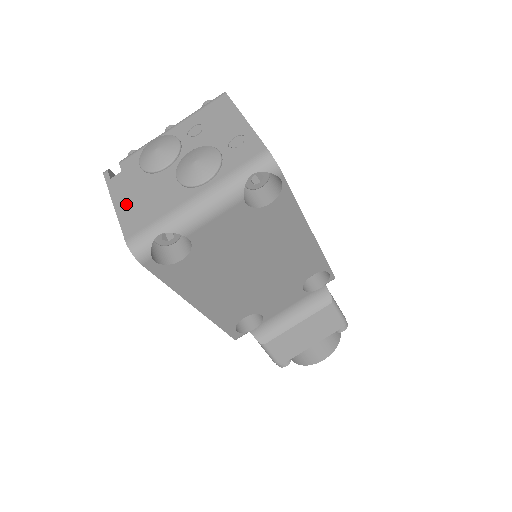
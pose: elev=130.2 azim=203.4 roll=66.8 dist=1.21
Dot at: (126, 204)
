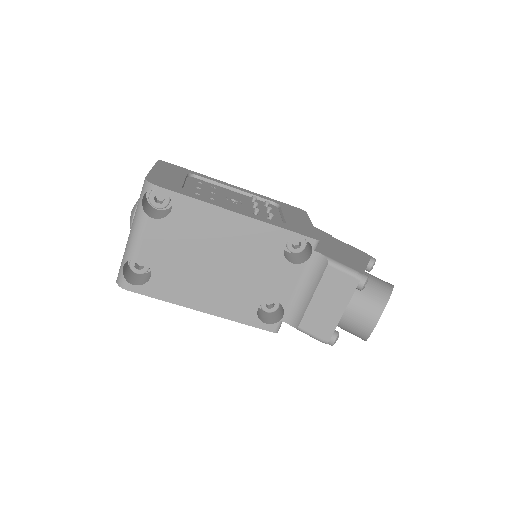
Dot at: occluded
